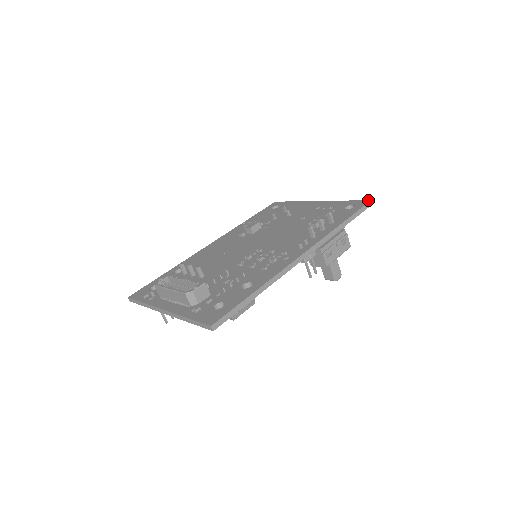
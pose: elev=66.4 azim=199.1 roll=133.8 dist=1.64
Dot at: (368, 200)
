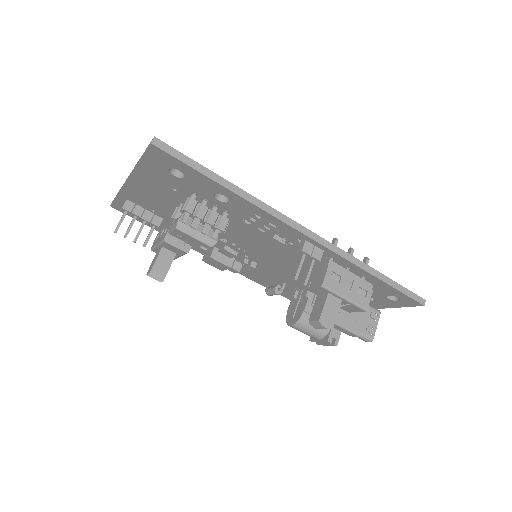
Dot at: (422, 299)
